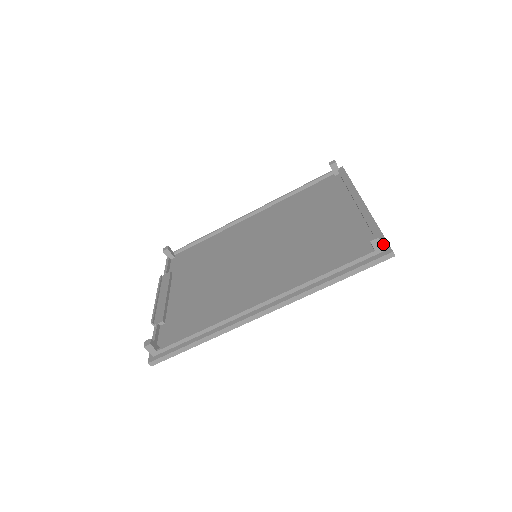
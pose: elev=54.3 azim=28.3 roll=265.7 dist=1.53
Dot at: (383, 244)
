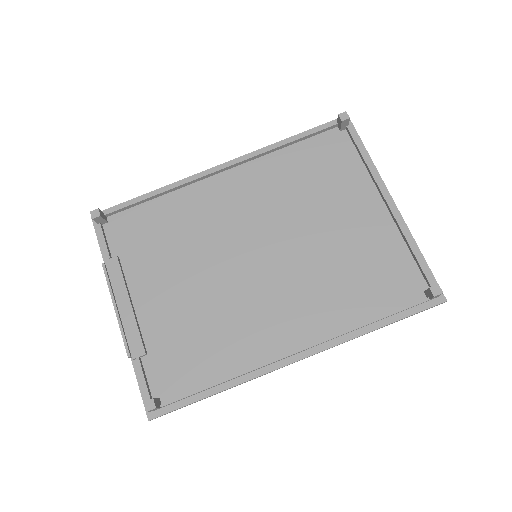
Dot at: occluded
